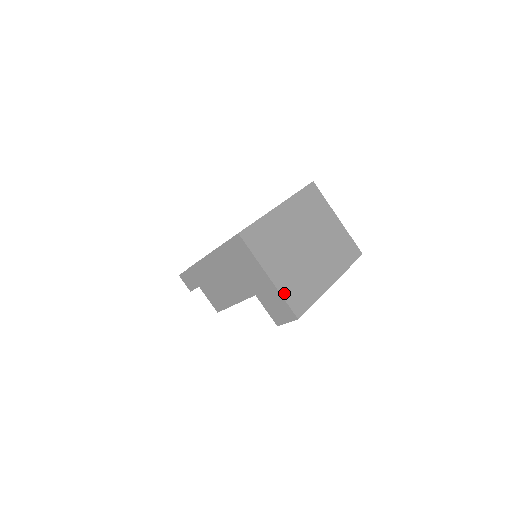
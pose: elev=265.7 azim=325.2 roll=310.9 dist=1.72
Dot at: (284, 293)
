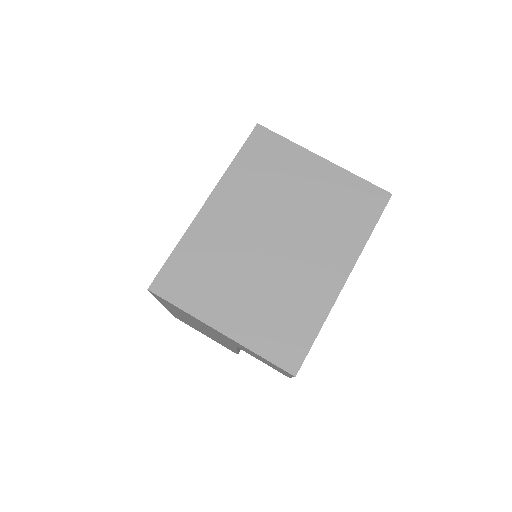
Dot at: (256, 345)
